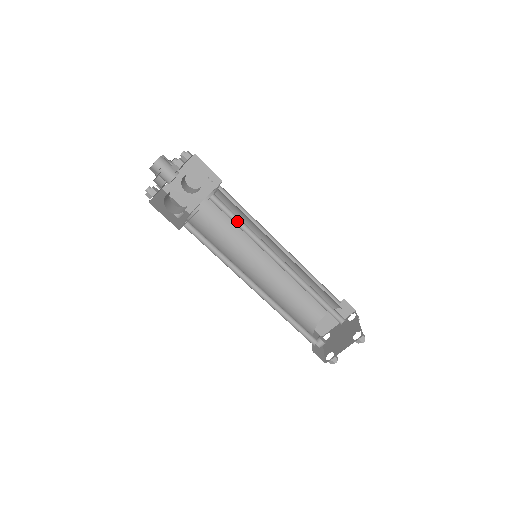
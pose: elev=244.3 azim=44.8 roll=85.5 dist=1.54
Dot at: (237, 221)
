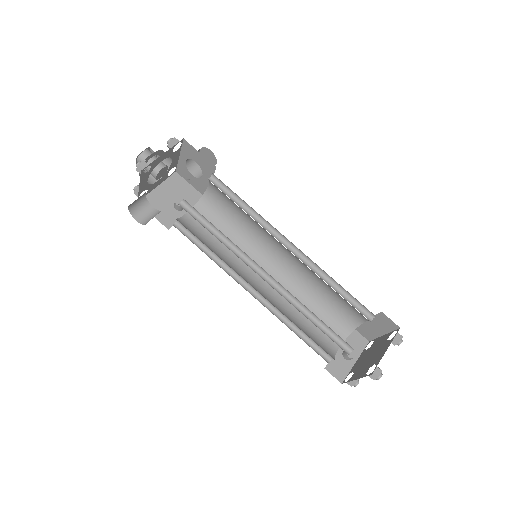
Dot at: (213, 226)
